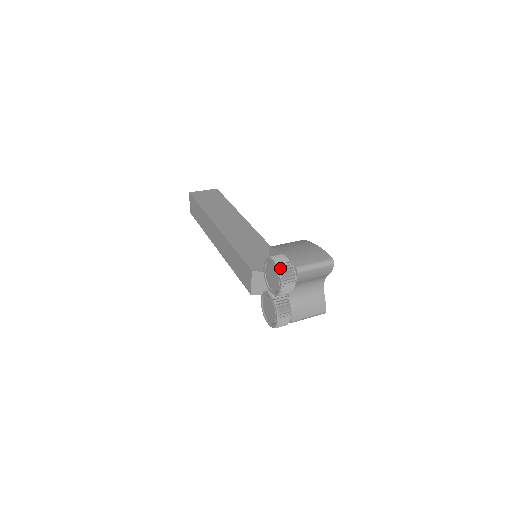
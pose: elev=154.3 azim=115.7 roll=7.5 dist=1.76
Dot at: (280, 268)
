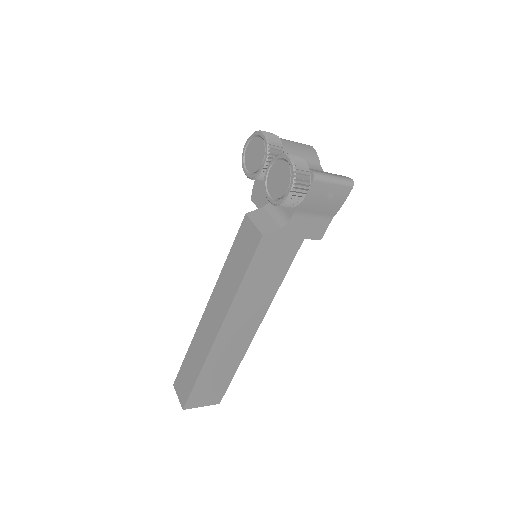
Dot at: (252, 135)
